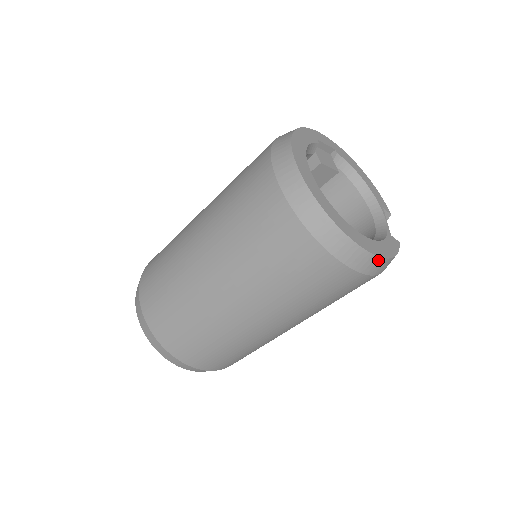
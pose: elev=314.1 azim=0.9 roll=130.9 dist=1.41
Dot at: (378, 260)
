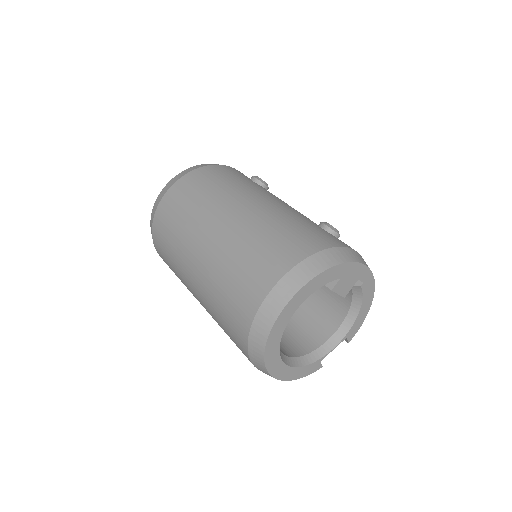
Dot at: (278, 379)
